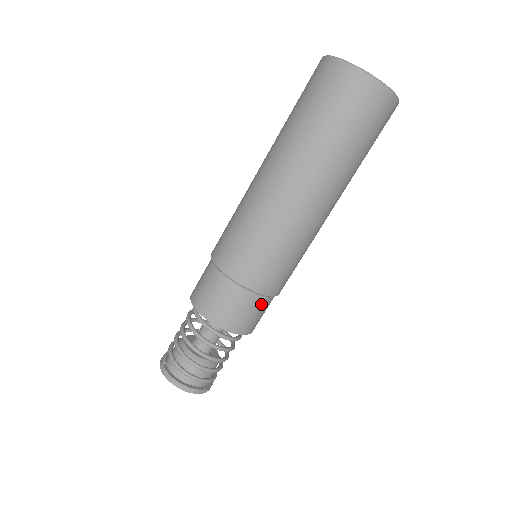
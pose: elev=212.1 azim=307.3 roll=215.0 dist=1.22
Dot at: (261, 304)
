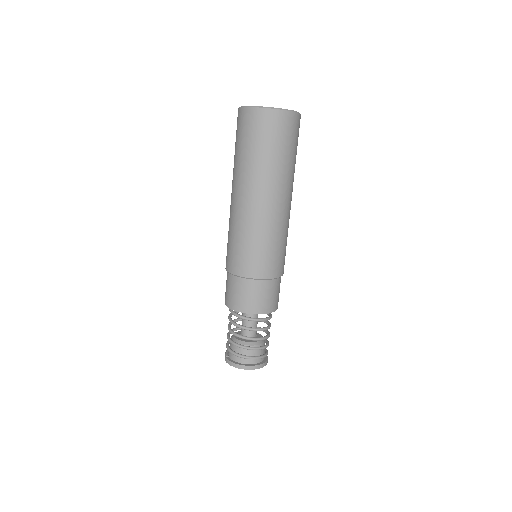
Dot at: (271, 286)
